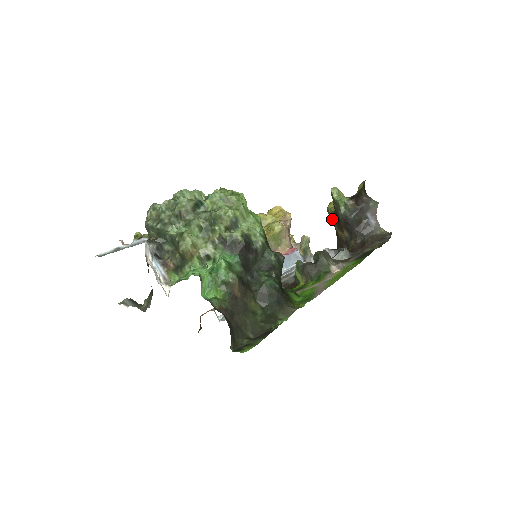
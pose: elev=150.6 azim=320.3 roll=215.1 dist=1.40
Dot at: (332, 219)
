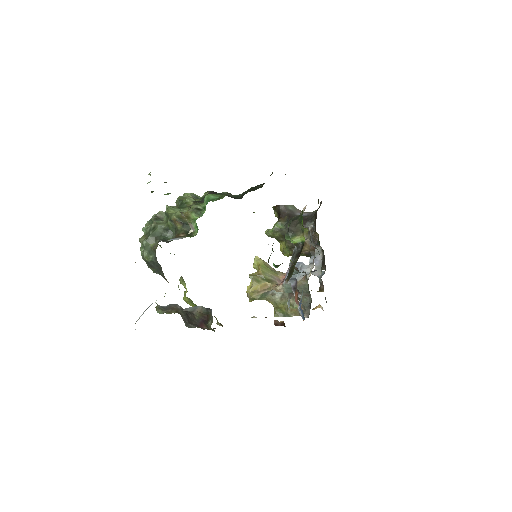
Dot at: (292, 250)
